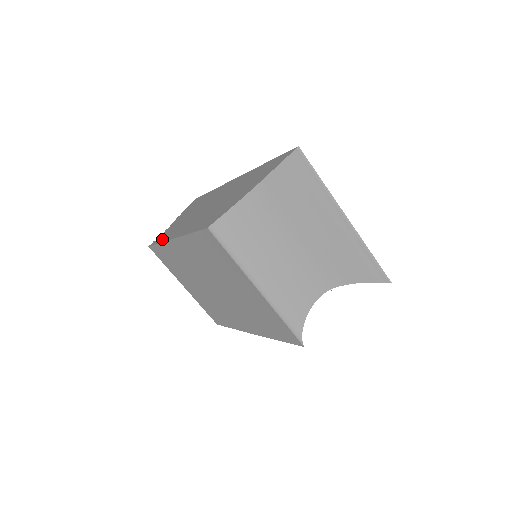
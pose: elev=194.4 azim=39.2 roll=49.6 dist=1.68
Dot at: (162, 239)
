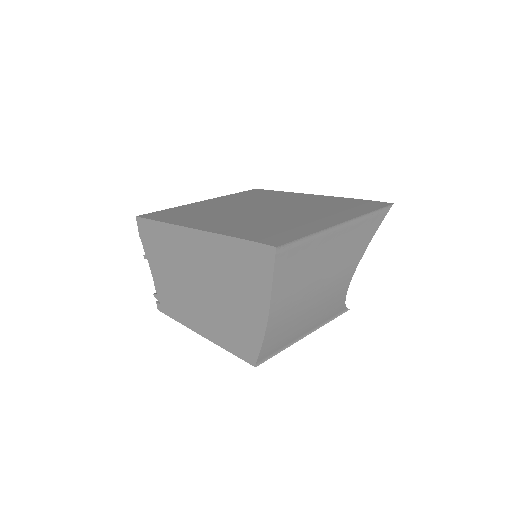
Dot at: (174, 314)
